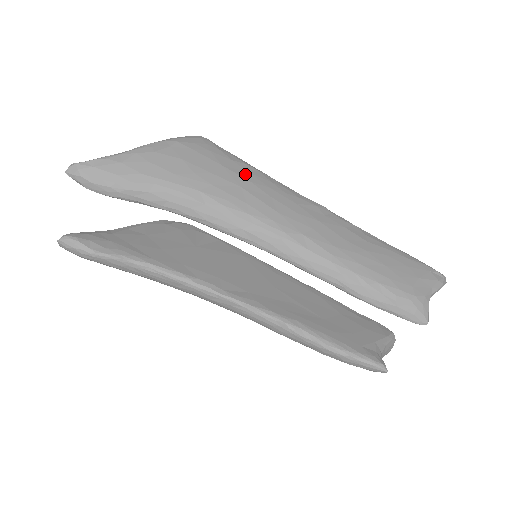
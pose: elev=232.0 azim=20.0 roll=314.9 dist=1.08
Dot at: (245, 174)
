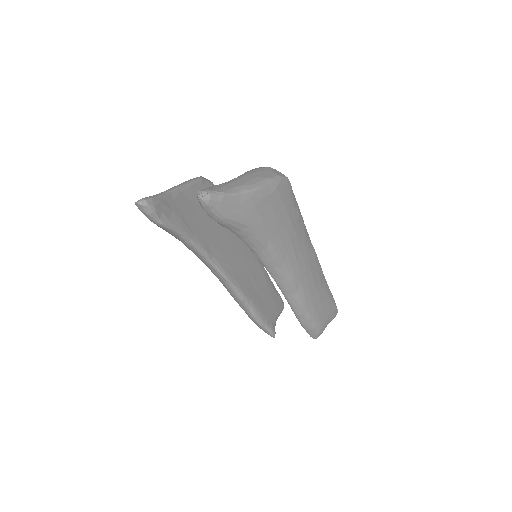
Dot at: (296, 225)
